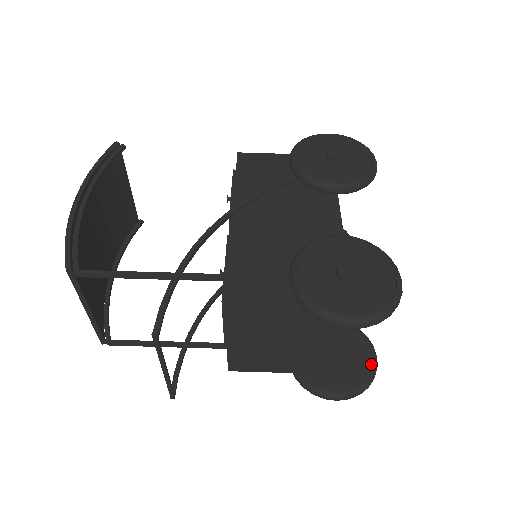
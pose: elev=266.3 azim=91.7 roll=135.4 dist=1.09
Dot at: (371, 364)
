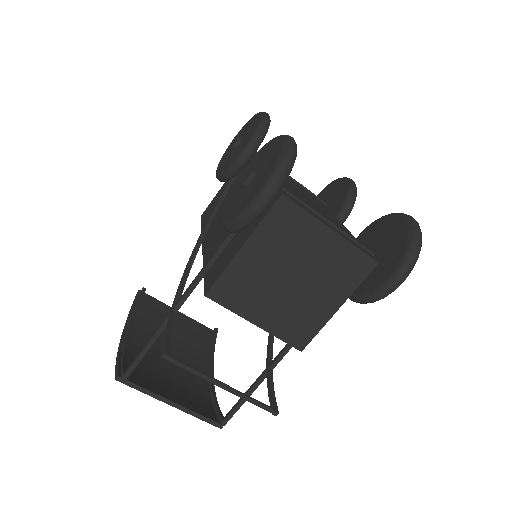
Dot at: (405, 225)
